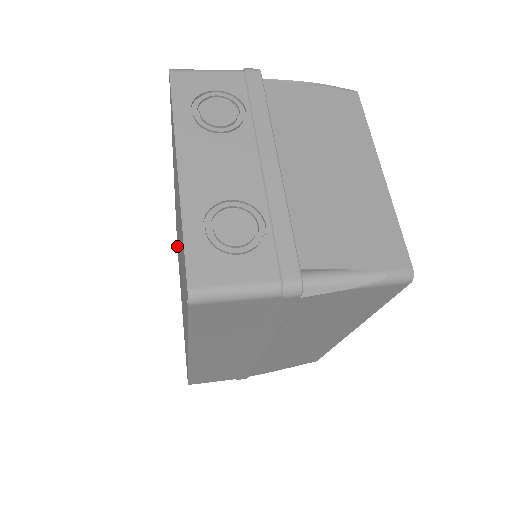
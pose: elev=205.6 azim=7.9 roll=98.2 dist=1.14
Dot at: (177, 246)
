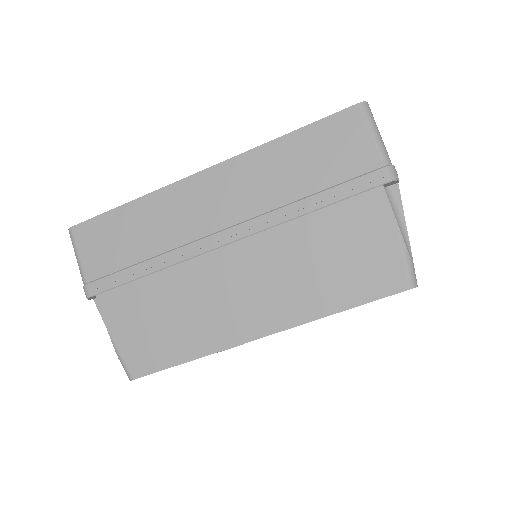
Dot at: occluded
